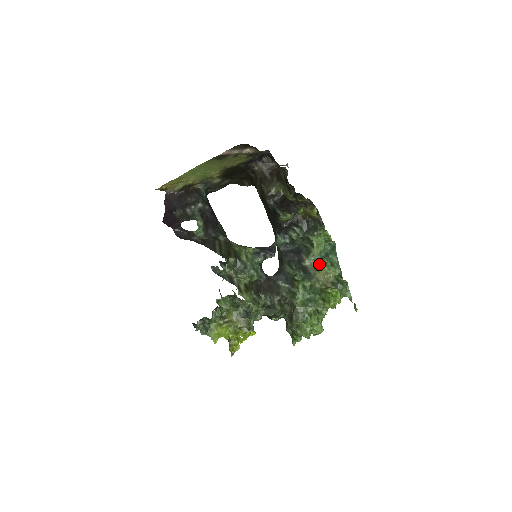
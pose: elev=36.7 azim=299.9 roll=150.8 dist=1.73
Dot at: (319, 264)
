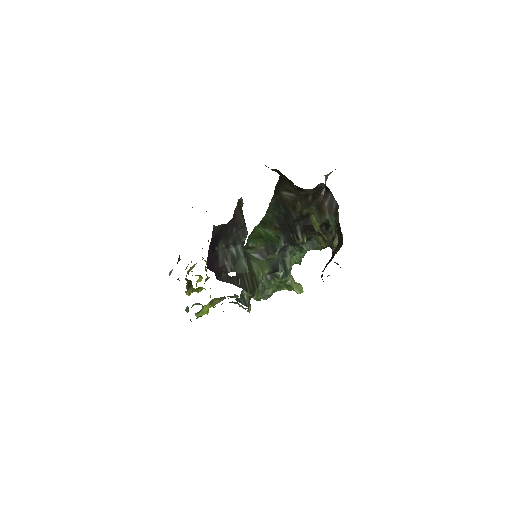
Dot at: (293, 256)
